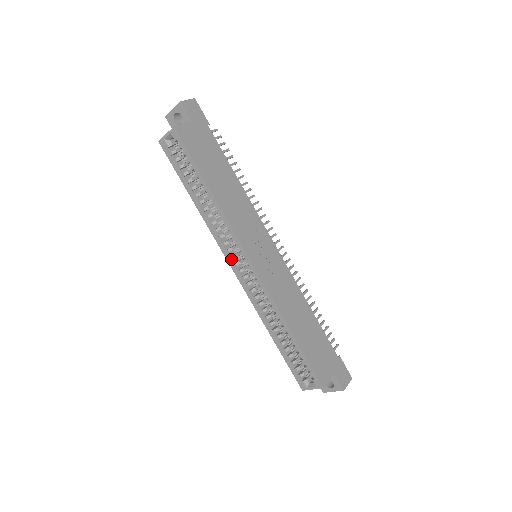
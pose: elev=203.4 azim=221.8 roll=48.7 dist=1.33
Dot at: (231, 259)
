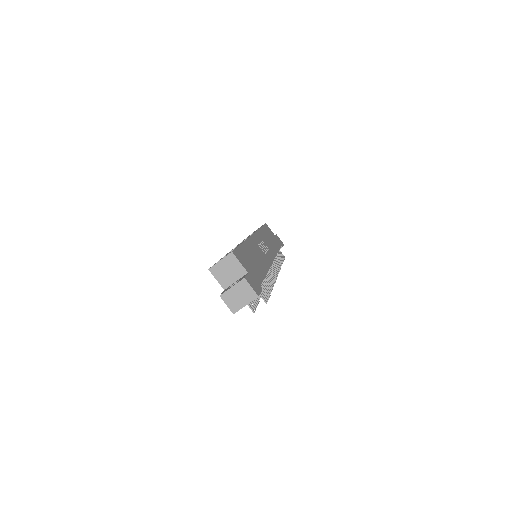
Dot at: occluded
